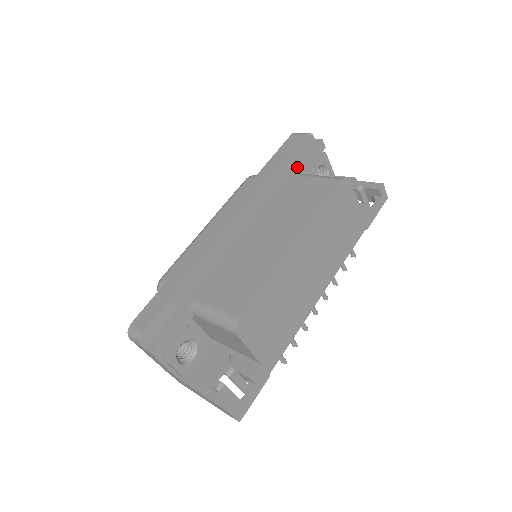
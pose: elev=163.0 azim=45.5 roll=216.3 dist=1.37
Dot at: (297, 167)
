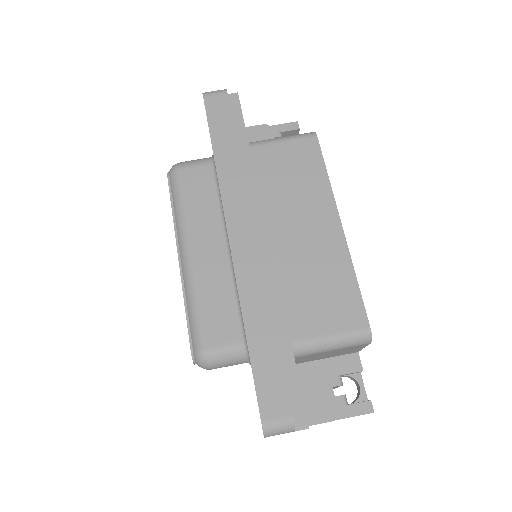
Dot at: (243, 136)
